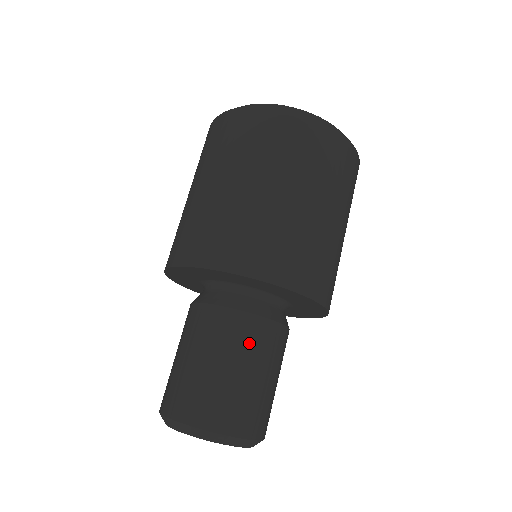
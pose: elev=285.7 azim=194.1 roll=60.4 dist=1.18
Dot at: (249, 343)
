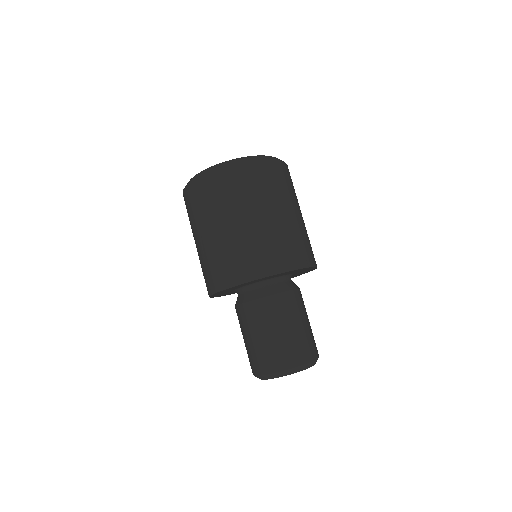
Dot at: (287, 310)
